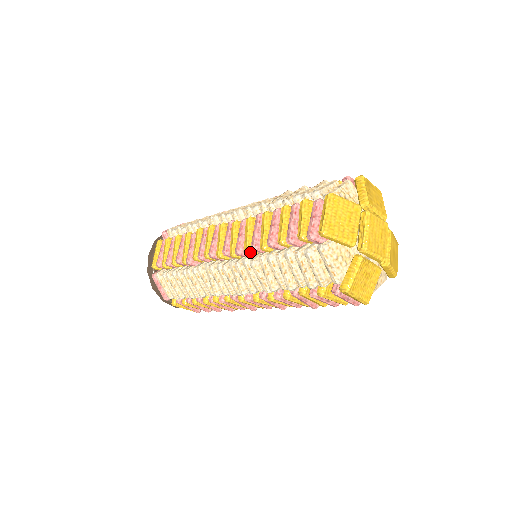
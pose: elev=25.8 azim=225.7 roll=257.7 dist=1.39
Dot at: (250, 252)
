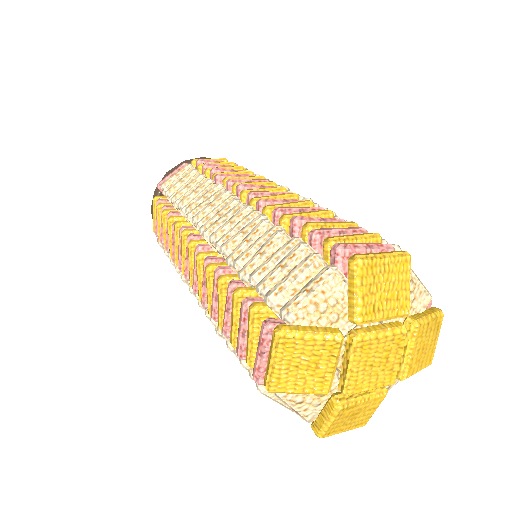
Dot at: occluded
